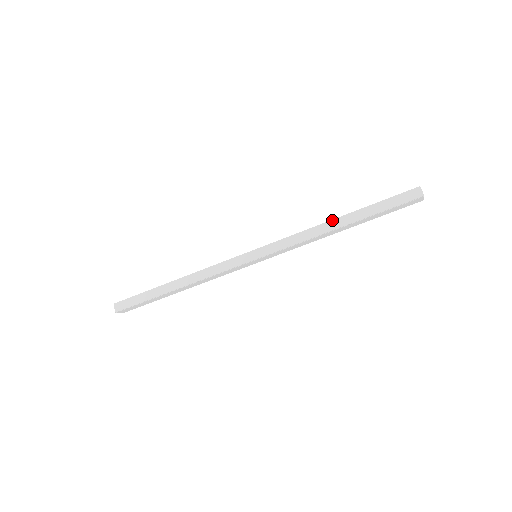
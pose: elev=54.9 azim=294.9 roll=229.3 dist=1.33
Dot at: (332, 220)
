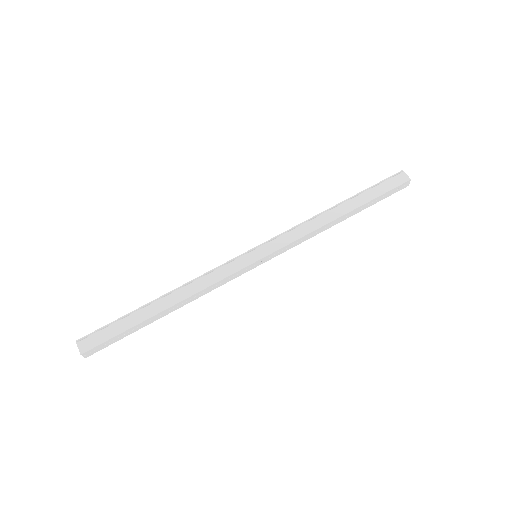
Dot at: occluded
